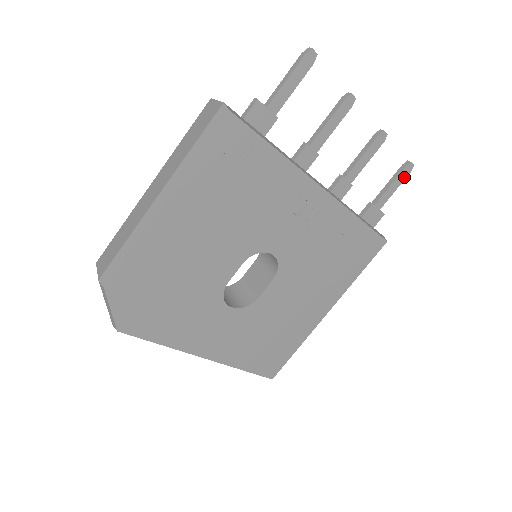
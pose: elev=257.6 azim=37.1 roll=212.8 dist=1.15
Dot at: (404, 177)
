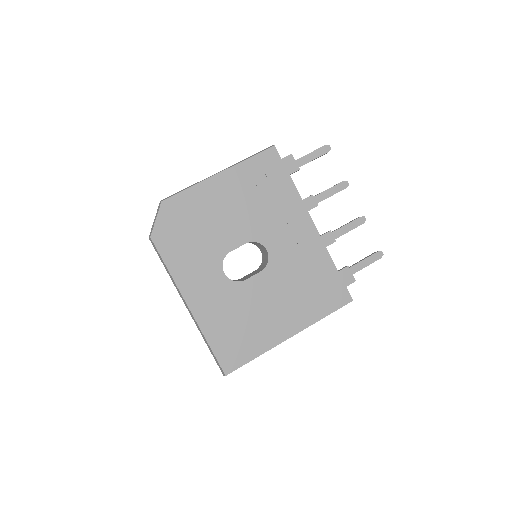
Dot at: (375, 259)
